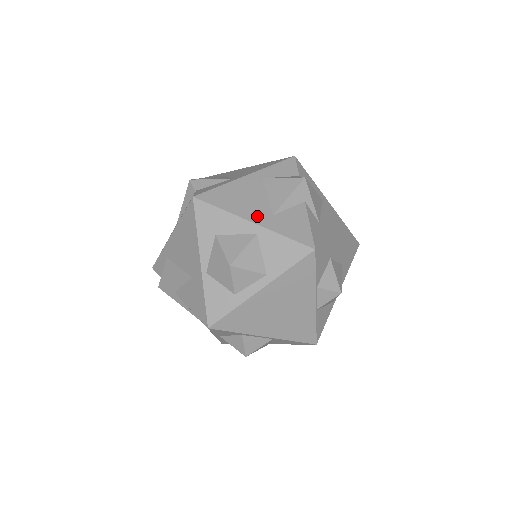
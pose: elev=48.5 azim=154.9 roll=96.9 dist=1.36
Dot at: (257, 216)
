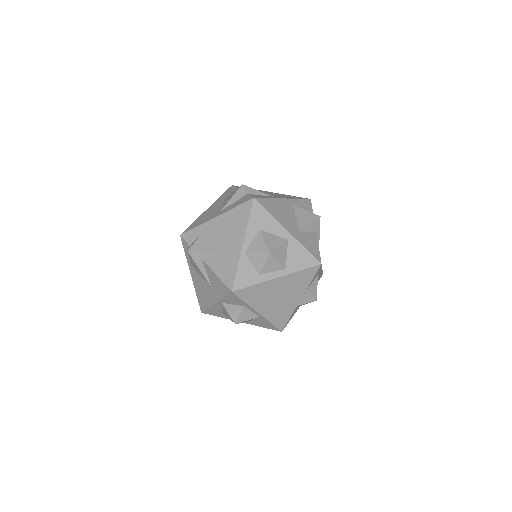
Dot at: (290, 228)
